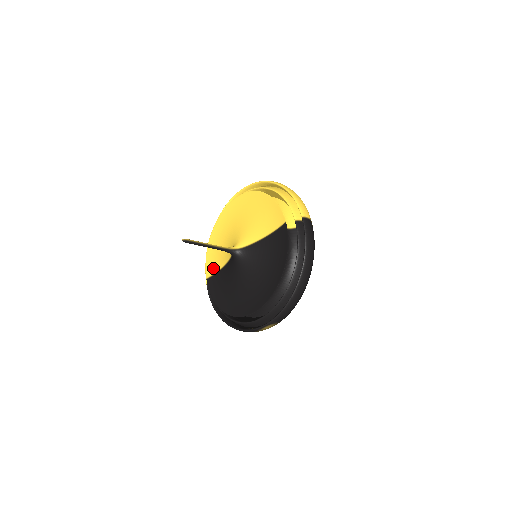
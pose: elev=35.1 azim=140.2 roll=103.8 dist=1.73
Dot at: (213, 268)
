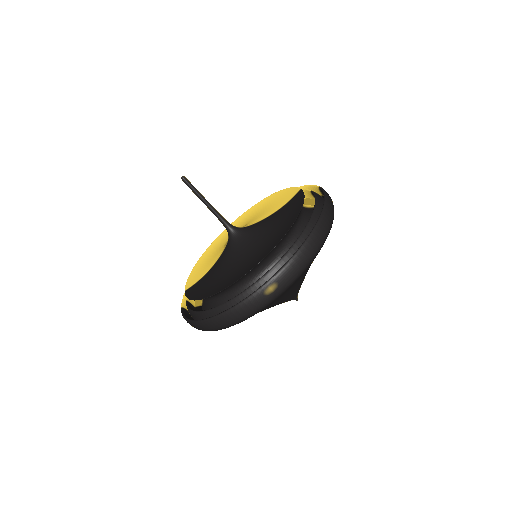
Dot at: (197, 278)
